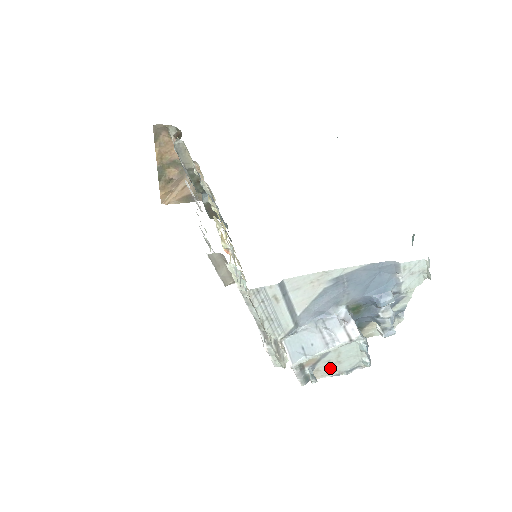
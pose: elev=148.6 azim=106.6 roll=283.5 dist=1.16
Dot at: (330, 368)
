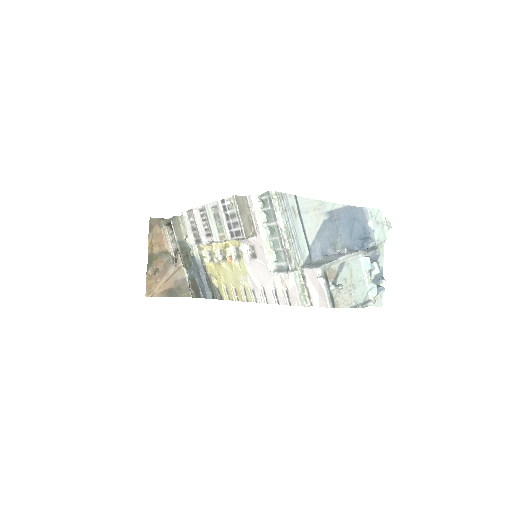
Dot at: (348, 293)
